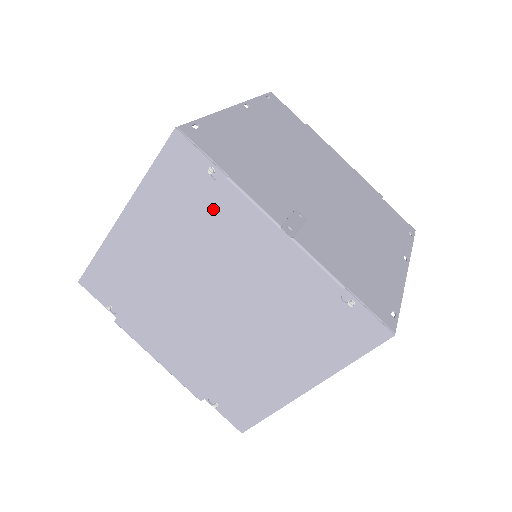
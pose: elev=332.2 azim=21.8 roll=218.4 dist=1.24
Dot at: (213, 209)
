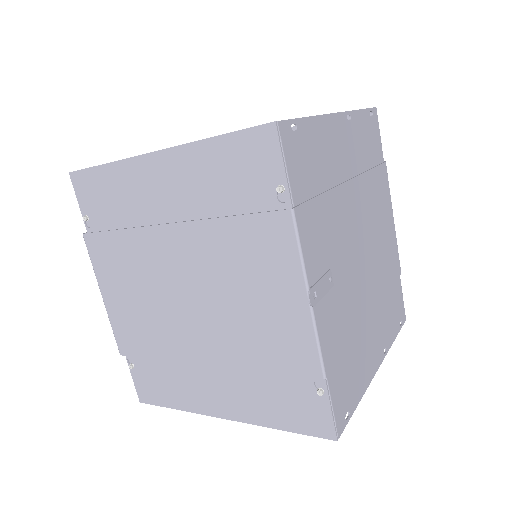
Dot at: (255, 223)
